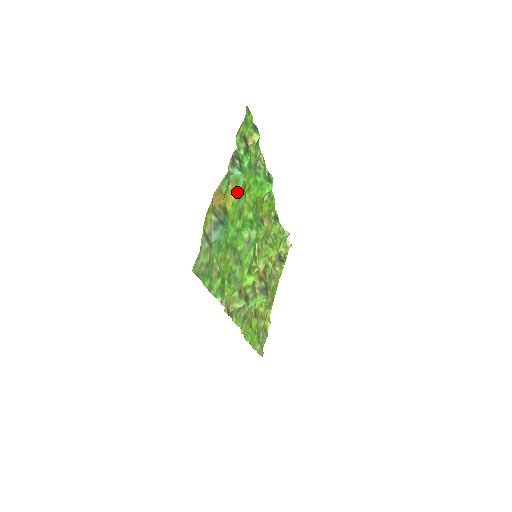
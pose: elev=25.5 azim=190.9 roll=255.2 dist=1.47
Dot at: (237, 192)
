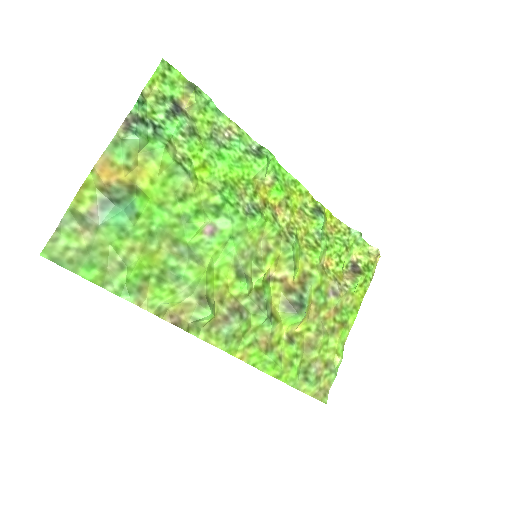
Dot at: (157, 165)
